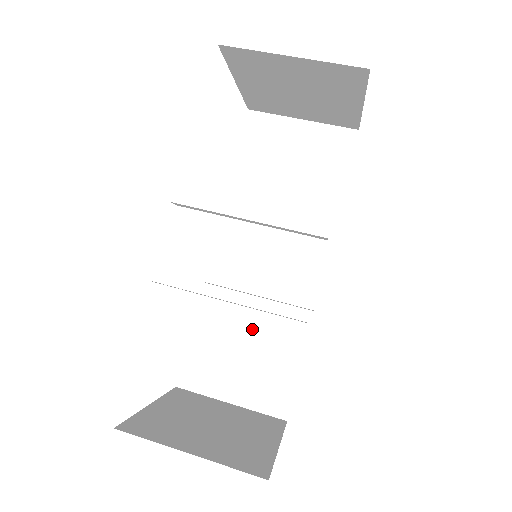
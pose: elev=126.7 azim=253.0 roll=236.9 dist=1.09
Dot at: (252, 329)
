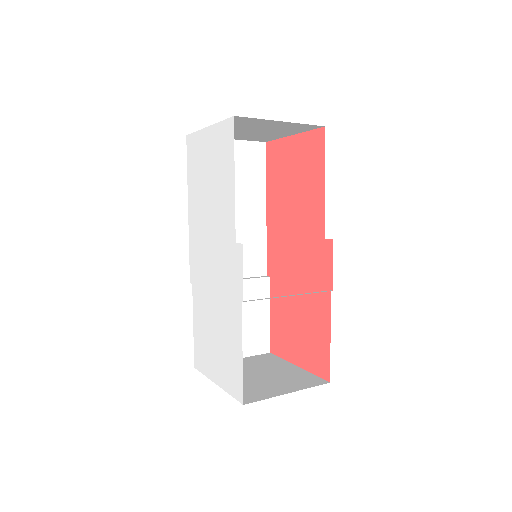
Dot at: occluded
